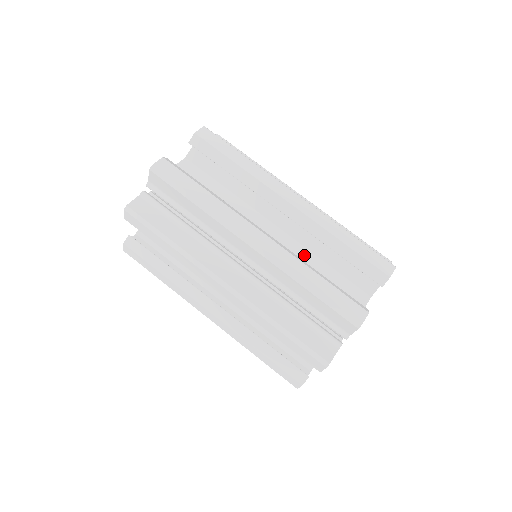
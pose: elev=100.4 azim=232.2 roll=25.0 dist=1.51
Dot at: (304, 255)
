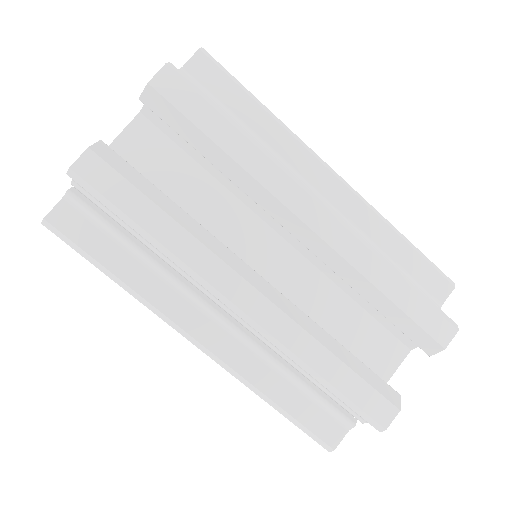
Dot at: (322, 289)
